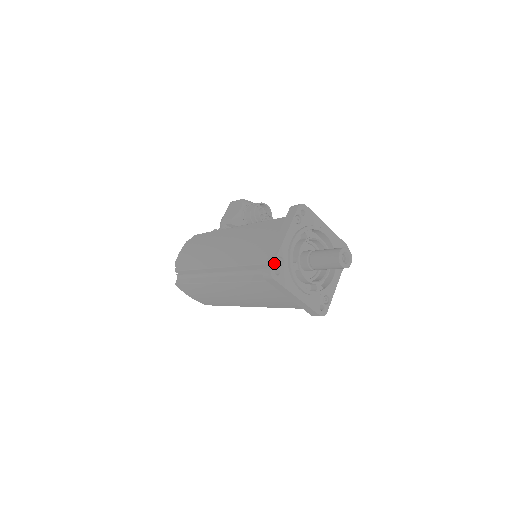
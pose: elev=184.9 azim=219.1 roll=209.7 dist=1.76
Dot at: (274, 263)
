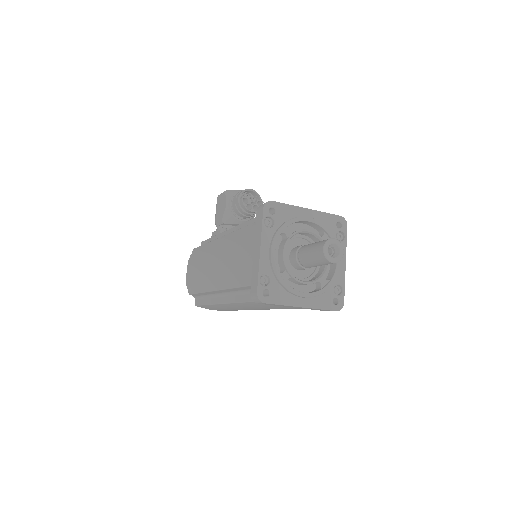
Dot at: (258, 286)
